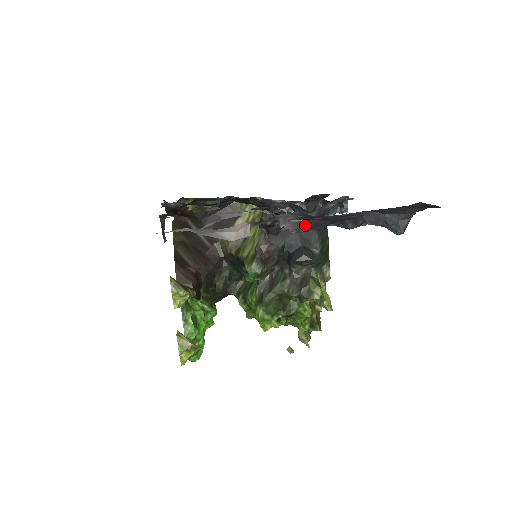
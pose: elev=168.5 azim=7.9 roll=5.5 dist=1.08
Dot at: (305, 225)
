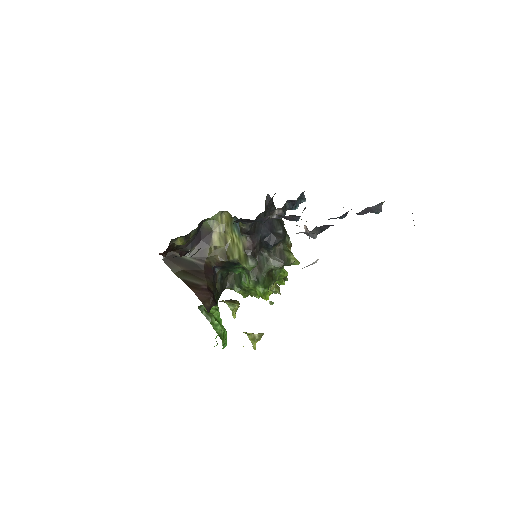
Dot at: (323, 230)
